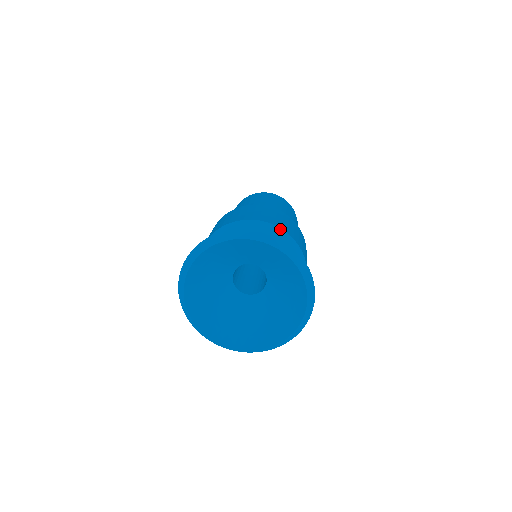
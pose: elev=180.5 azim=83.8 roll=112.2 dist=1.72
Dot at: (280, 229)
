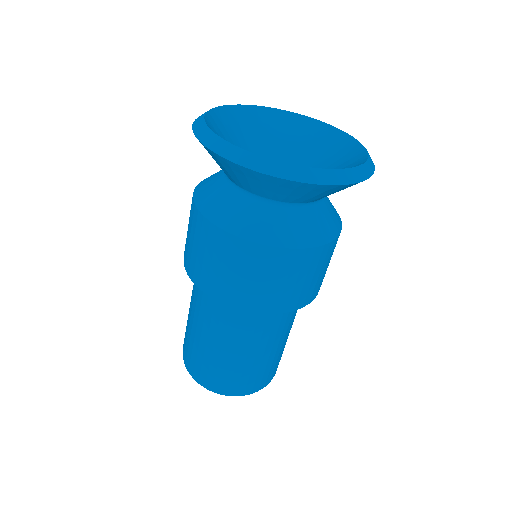
Dot at: occluded
